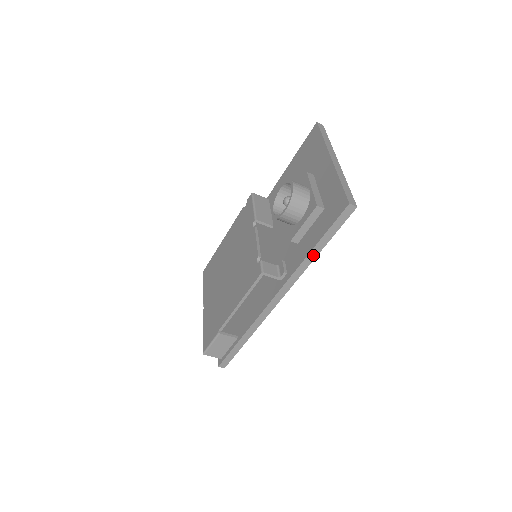
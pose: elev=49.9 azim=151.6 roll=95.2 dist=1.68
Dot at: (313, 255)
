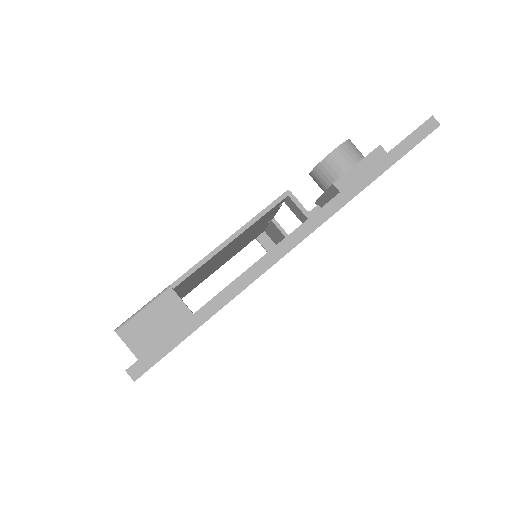
Dot at: (370, 176)
